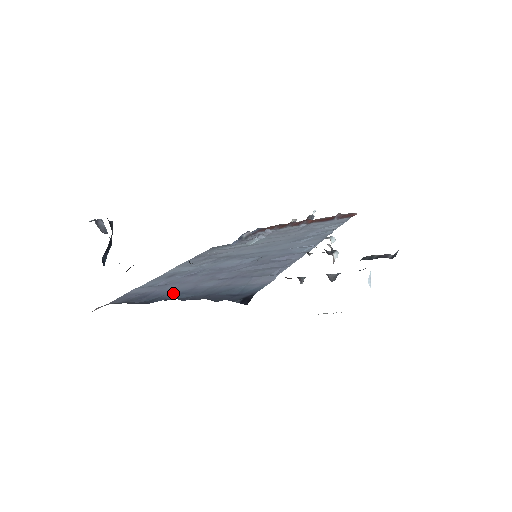
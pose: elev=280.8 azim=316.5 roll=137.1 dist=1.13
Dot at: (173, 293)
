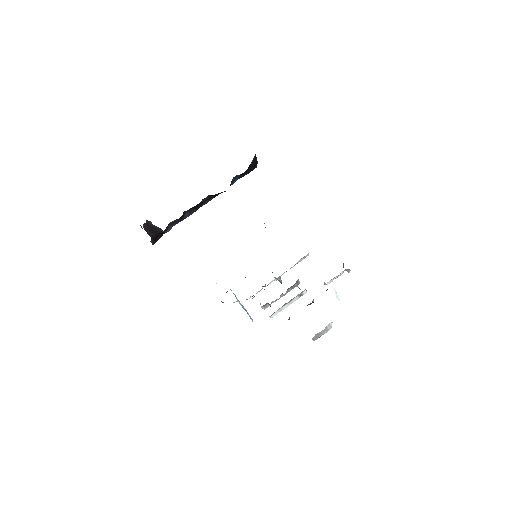
Dot at: occluded
